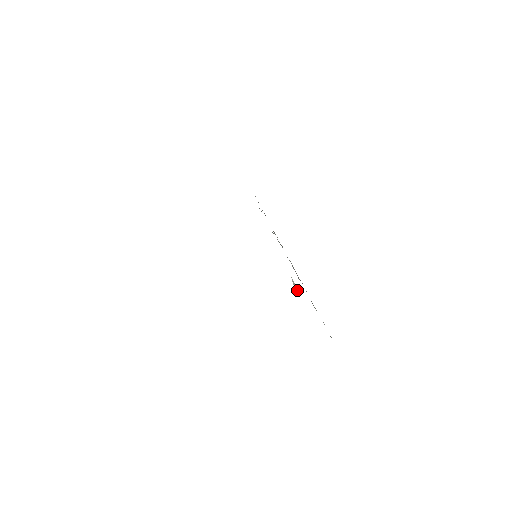
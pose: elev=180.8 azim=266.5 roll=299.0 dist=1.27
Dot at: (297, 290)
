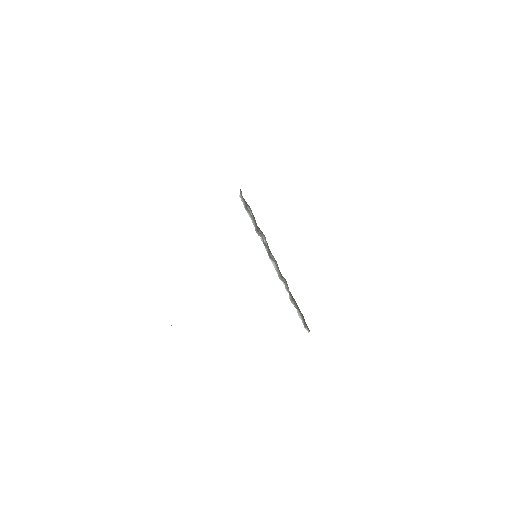
Dot at: occluded
